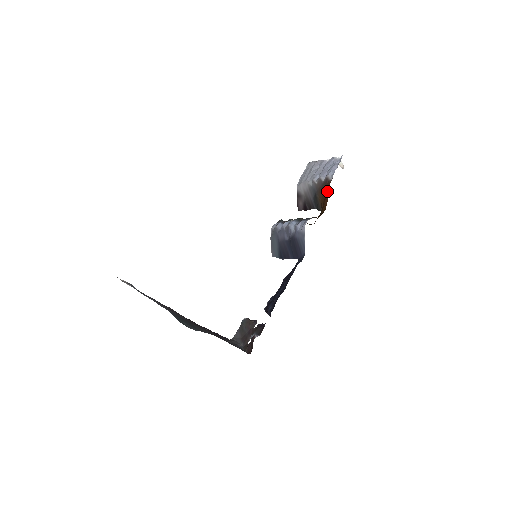
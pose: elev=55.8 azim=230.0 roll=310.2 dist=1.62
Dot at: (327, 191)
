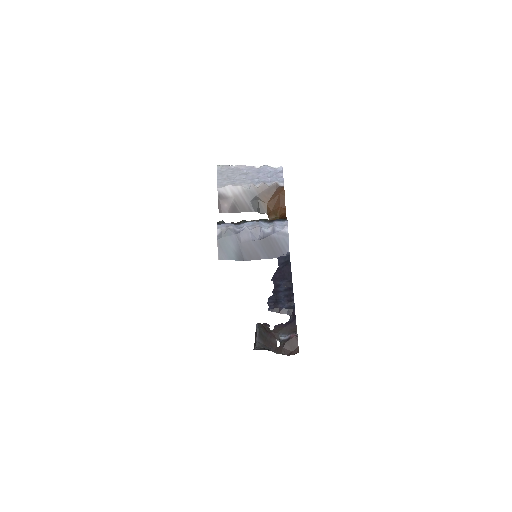
Dot at: (282, 196)
